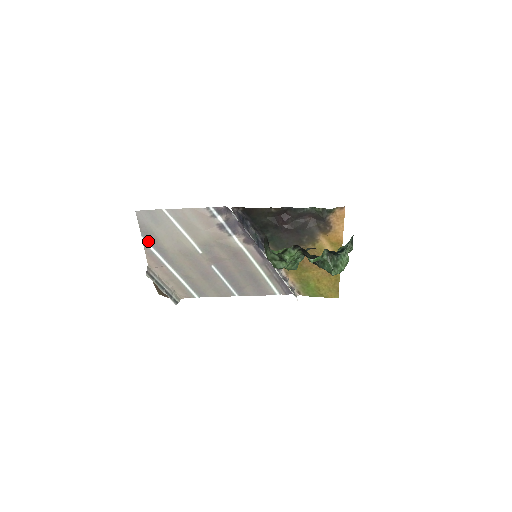
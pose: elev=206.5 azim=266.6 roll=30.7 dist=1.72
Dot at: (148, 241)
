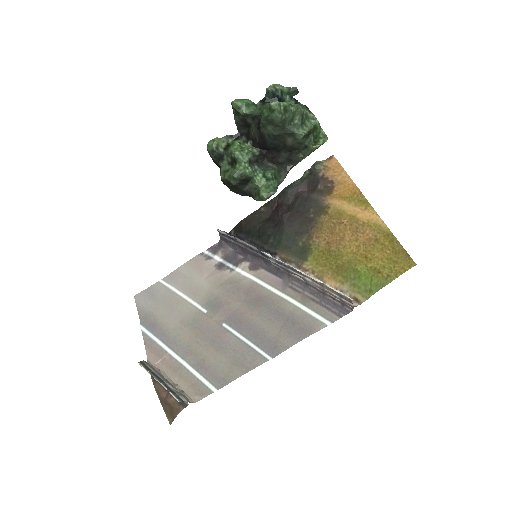
Dot at: (148, 328)
